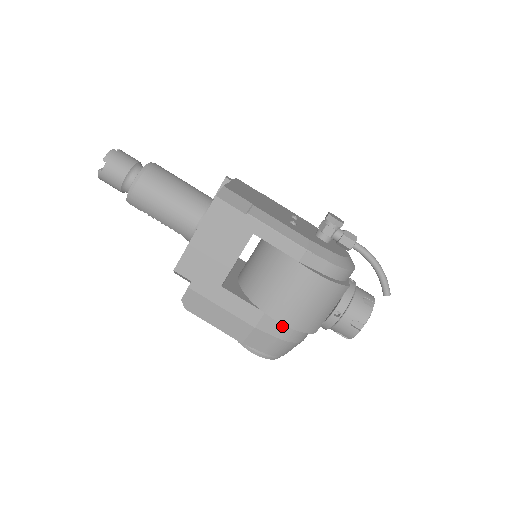
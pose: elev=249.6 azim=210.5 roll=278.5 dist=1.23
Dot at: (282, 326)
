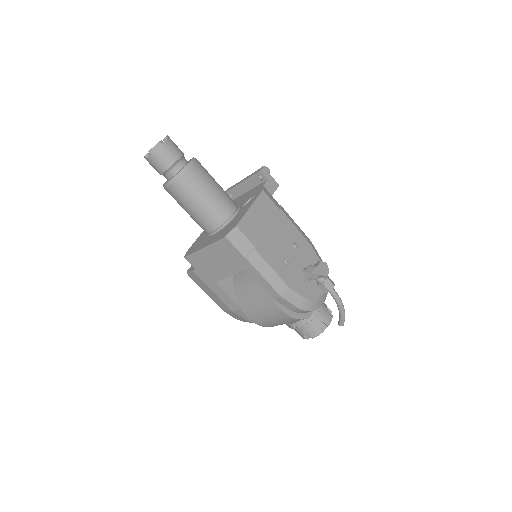
Dot at: occluded
